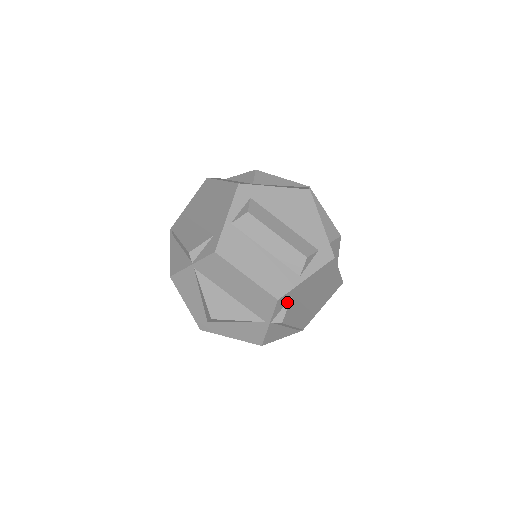
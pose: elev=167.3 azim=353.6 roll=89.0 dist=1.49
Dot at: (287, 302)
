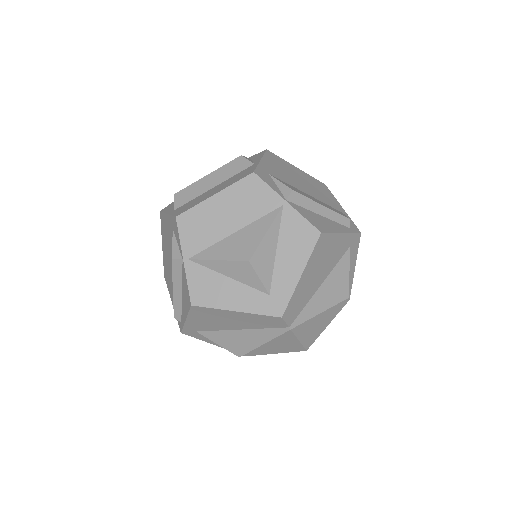
Dot at: (273, 180)
